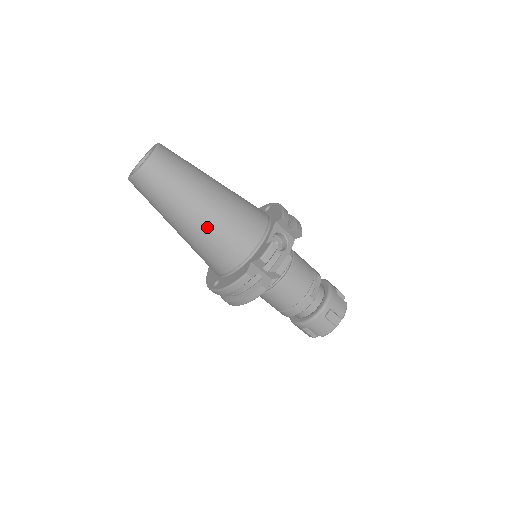
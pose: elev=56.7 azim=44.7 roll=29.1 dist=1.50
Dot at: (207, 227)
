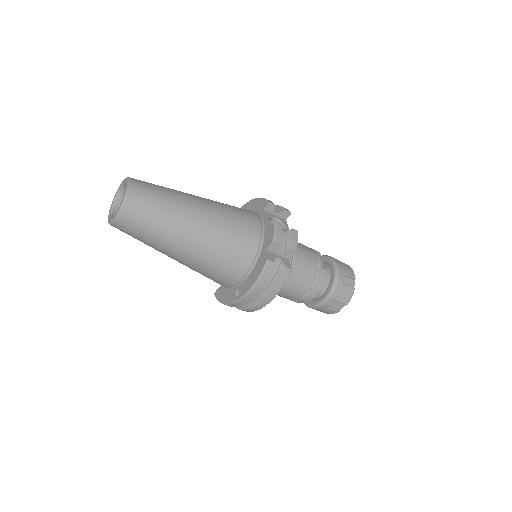
Dot at: (210, 235)
